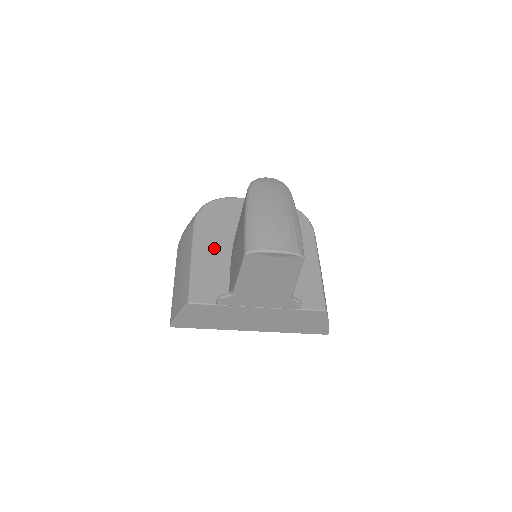
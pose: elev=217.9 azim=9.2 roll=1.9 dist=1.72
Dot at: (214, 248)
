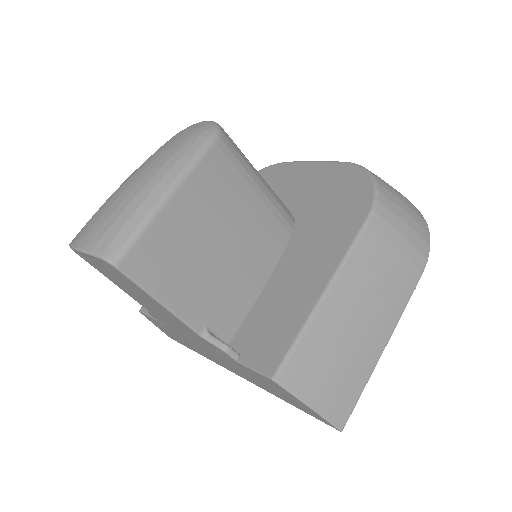
Dot at: occluded
